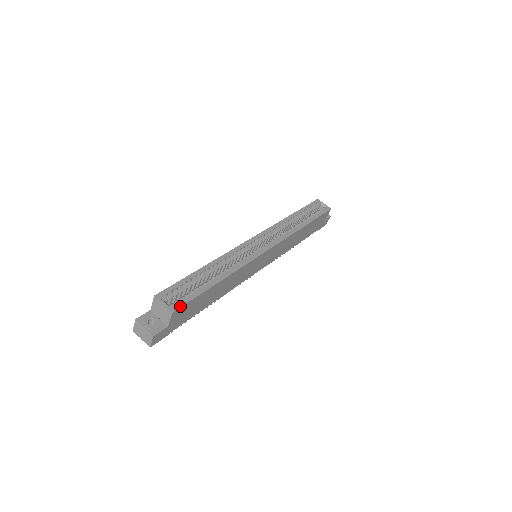
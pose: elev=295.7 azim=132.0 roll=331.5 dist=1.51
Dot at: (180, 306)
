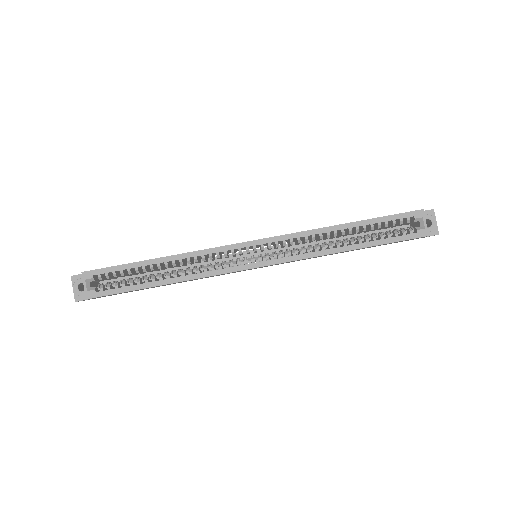
Dot at: (98, 296)
